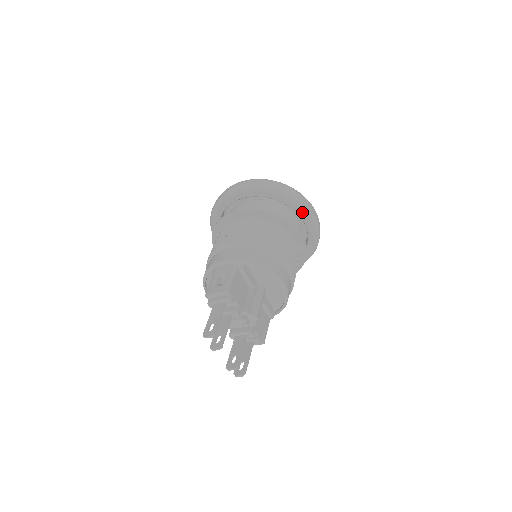
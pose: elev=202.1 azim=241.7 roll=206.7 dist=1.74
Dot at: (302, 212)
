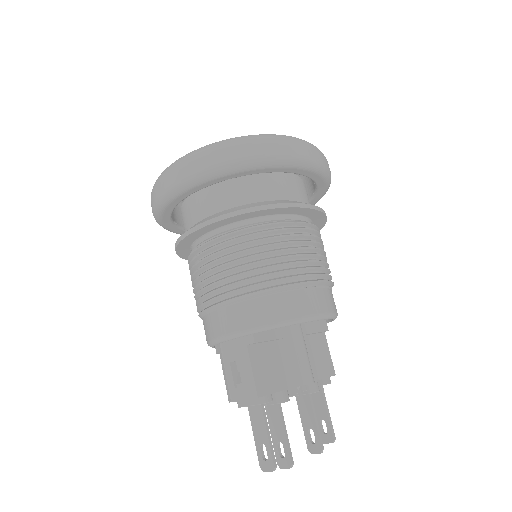
Dot at: (285, 168)
